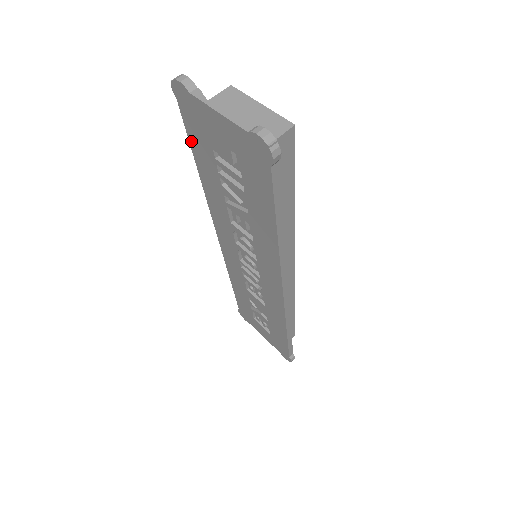
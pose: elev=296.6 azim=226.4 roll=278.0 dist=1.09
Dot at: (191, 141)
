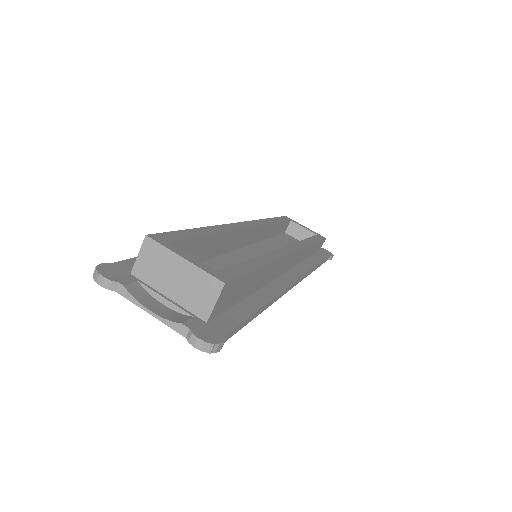
Dot at: occluded
